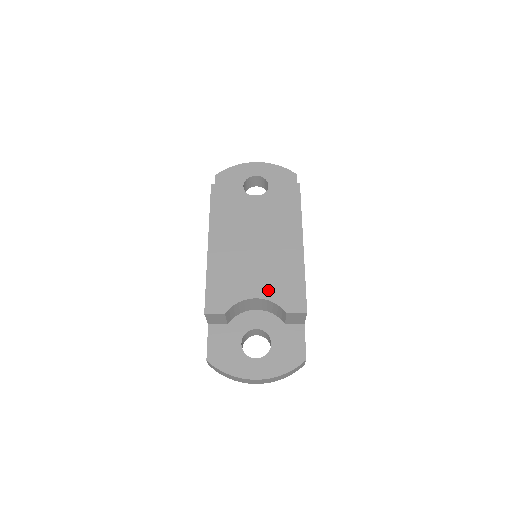
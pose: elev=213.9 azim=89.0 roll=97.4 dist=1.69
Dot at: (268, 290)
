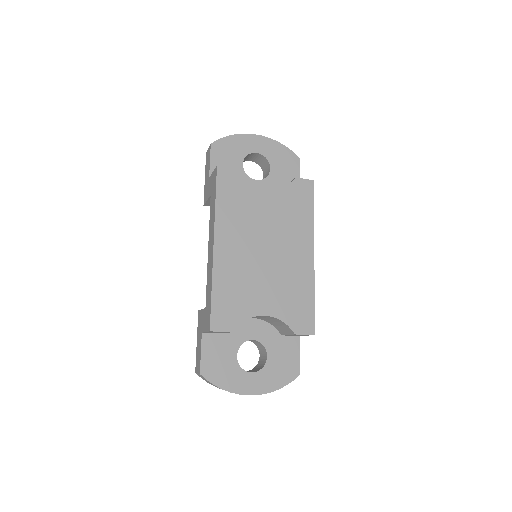
Dot at: (278, 307)
